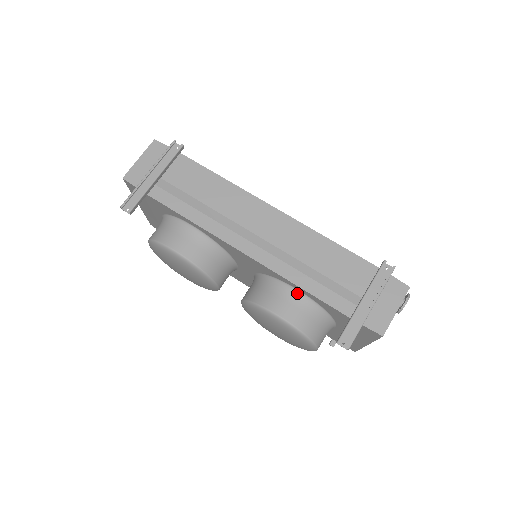
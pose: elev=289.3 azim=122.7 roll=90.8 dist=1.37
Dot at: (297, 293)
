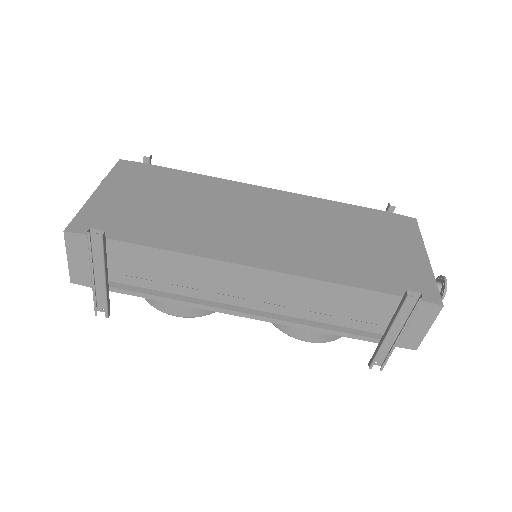
Dot at: occluded
